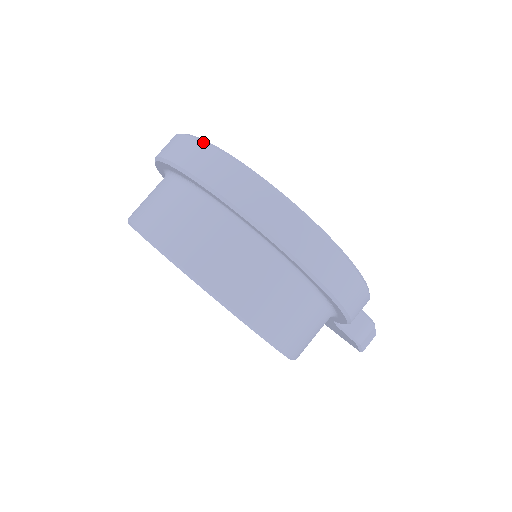
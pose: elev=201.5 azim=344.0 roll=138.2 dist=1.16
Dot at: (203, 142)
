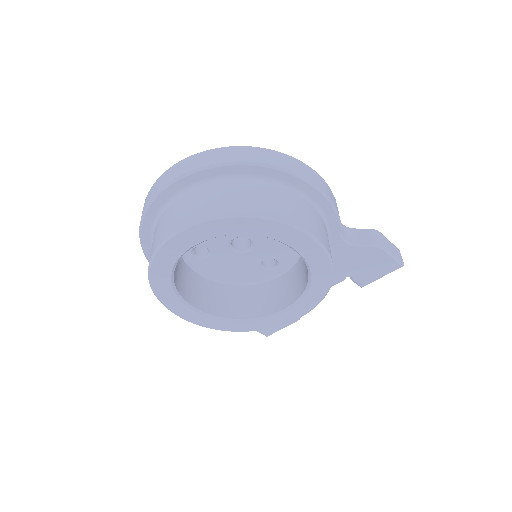
Dot at: (150, 189)
